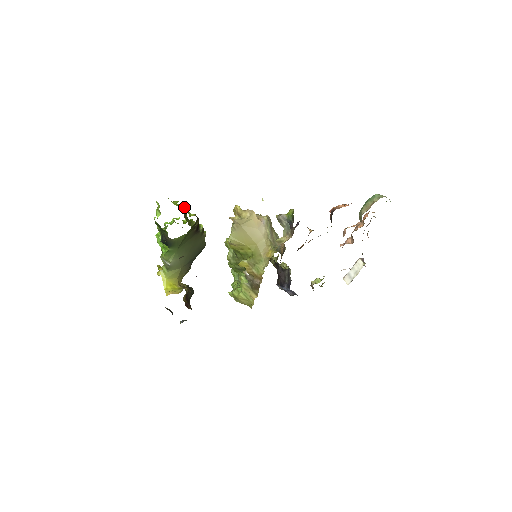
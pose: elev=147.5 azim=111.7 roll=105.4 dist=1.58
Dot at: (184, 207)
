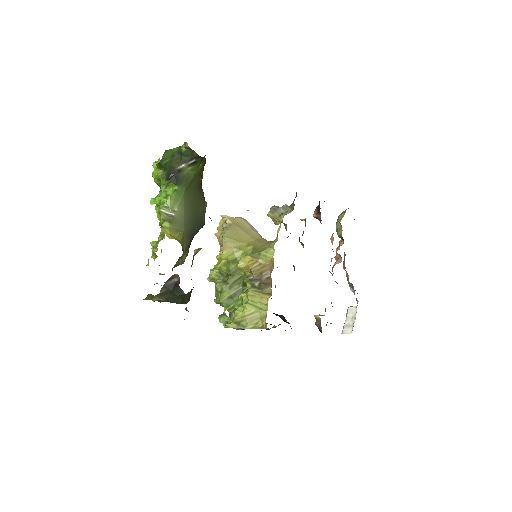
Dot at: occluded
